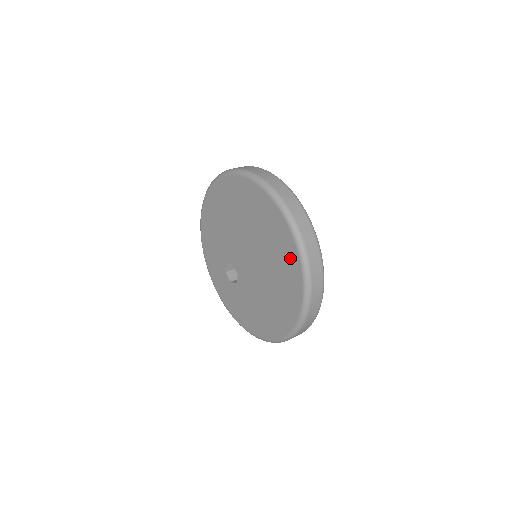
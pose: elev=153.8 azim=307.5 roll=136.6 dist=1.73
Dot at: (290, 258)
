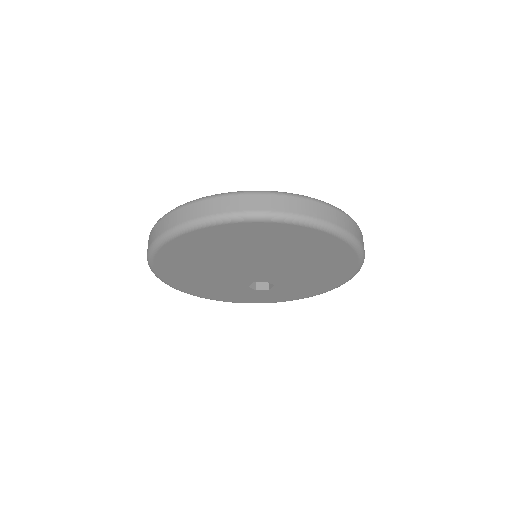
Dot at: (285, 233)
